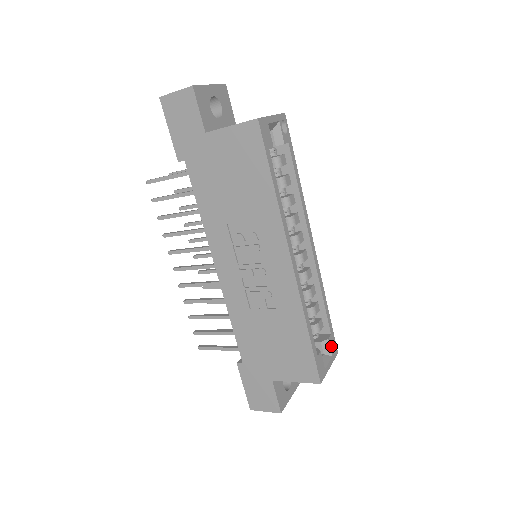
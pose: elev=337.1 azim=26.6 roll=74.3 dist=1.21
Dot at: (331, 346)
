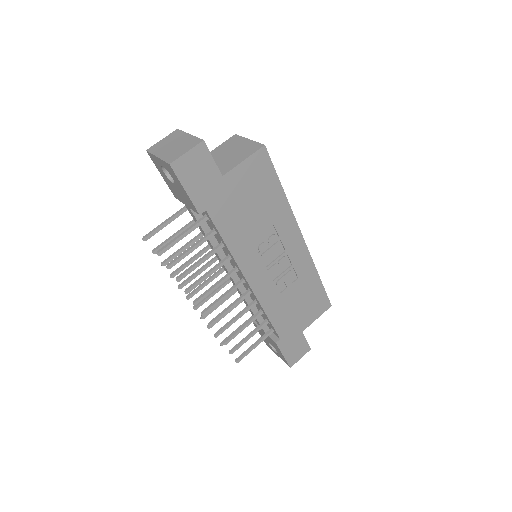
Dot at: occluded
